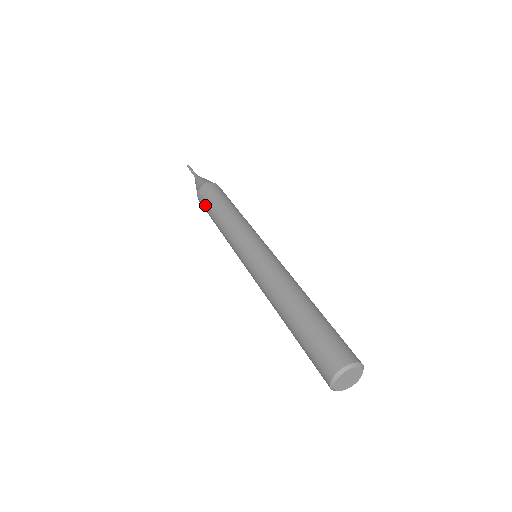
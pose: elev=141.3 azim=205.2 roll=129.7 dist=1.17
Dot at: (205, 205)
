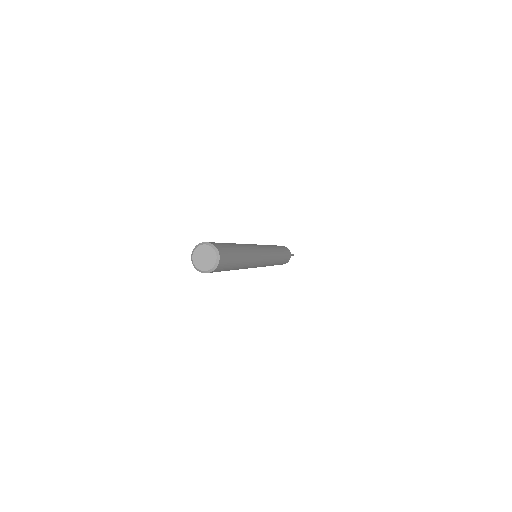
Dot at: occluded
